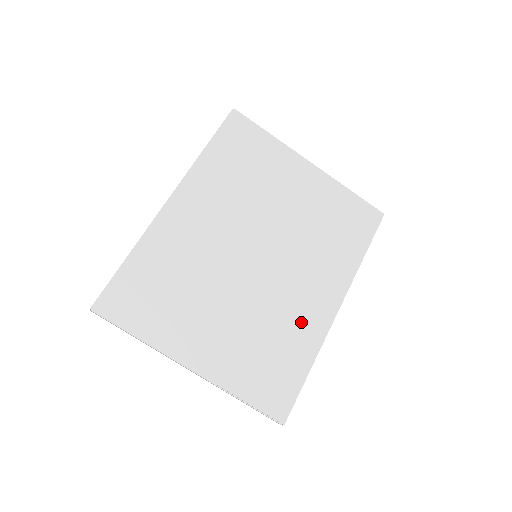
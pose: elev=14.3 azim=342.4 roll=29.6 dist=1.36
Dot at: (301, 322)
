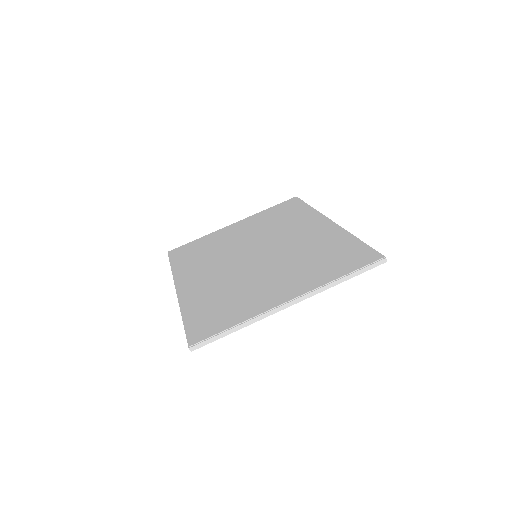
Dot at: (320, 239)
